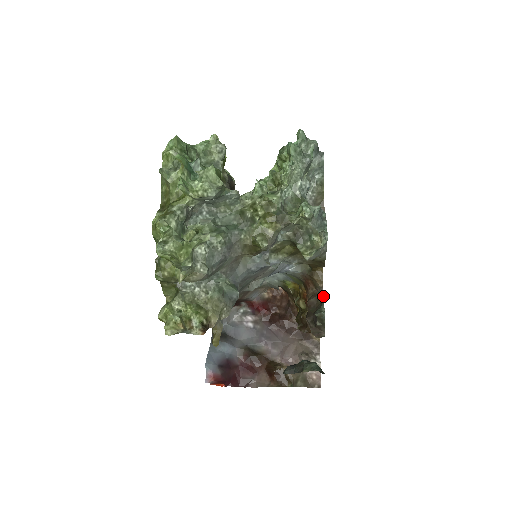
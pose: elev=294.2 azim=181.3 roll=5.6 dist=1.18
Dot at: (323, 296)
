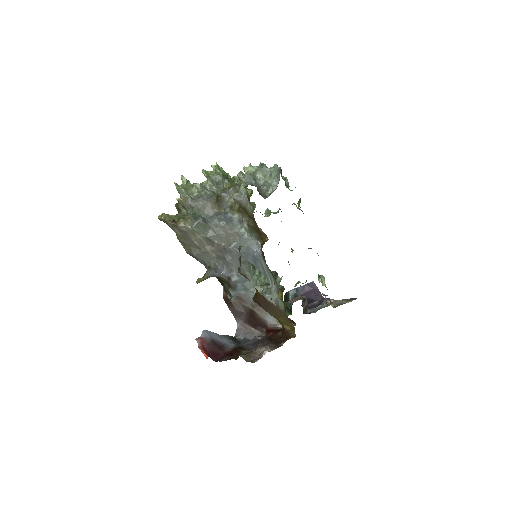
Dot at: occluded
